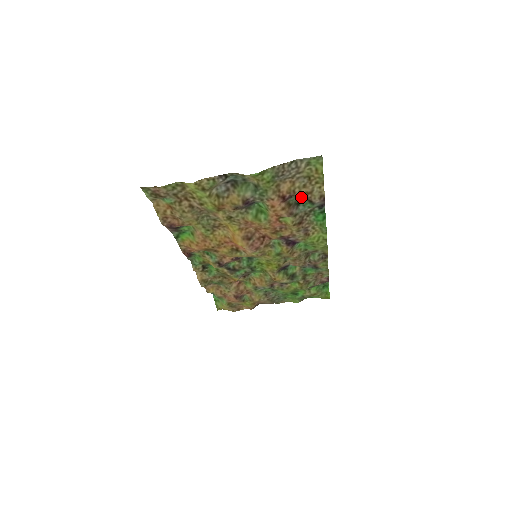
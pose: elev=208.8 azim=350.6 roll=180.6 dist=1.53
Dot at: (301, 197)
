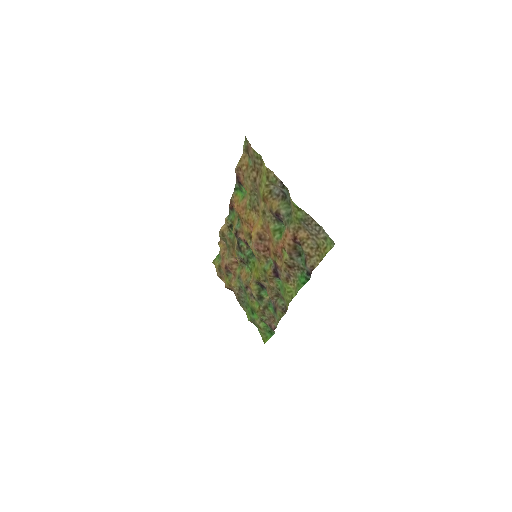
Dot at: (304, 252)
